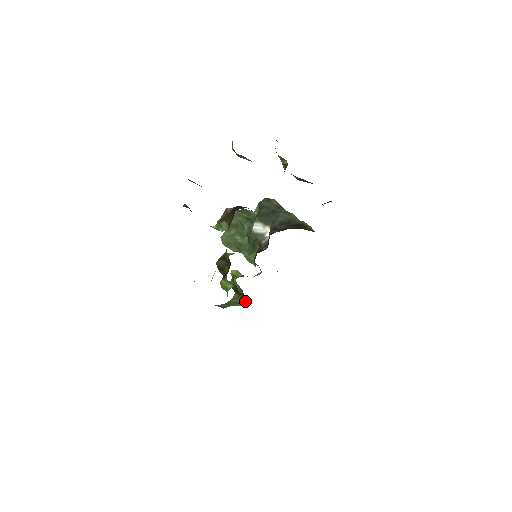
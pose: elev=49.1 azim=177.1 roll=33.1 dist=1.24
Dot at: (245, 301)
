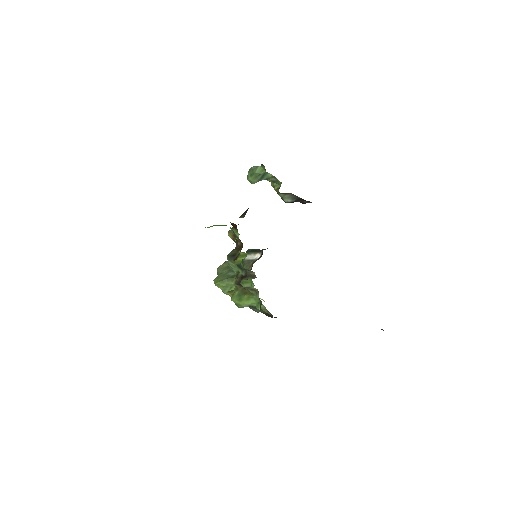
Dot at: (252, 278)
